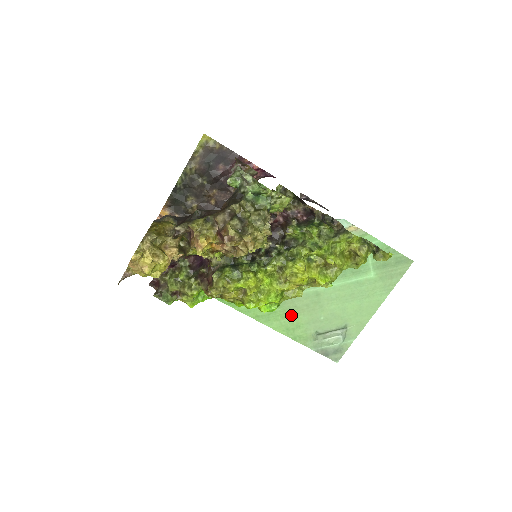
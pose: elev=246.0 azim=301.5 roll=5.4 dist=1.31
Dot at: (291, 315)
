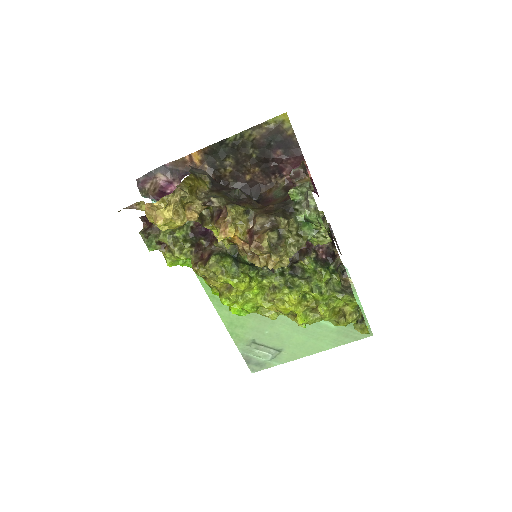
Dot at: occluded
